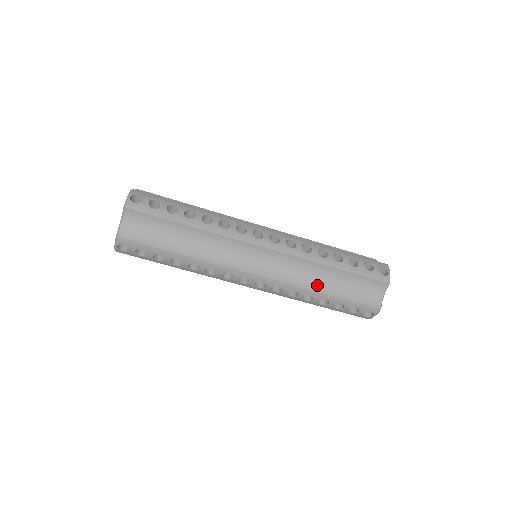
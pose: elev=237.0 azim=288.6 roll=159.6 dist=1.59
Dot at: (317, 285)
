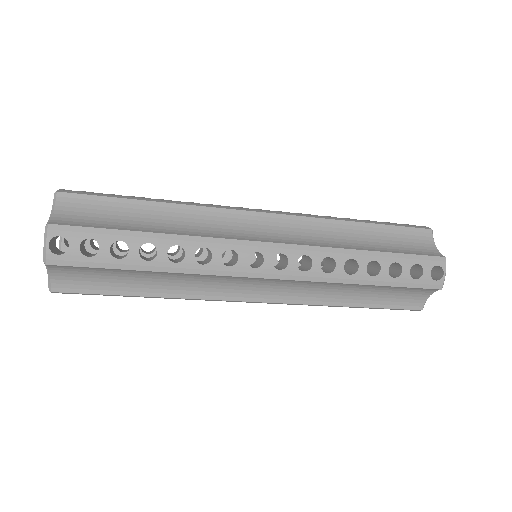
Dot at: (340, 299)
